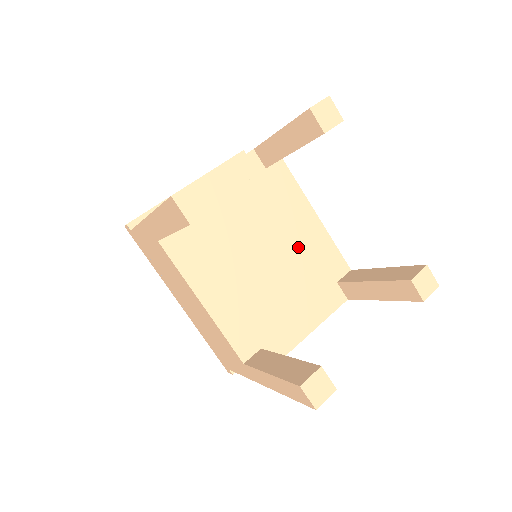
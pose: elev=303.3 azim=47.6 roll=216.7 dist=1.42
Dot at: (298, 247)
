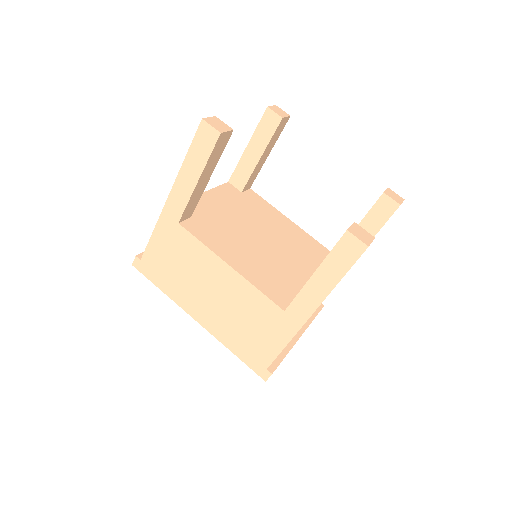
Dot at: (288, 238)
